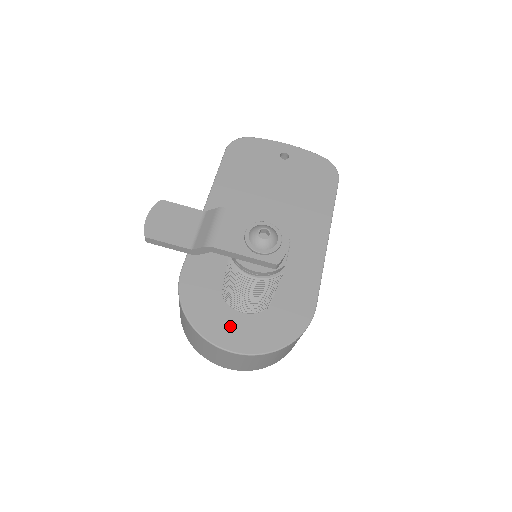
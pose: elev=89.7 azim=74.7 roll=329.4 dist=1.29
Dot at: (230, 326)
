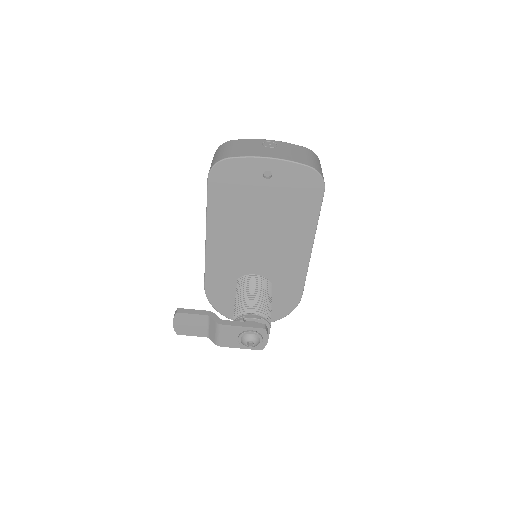
Dot at: occluded
